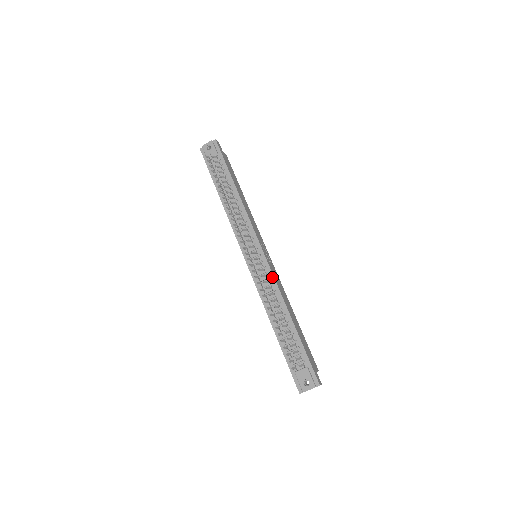
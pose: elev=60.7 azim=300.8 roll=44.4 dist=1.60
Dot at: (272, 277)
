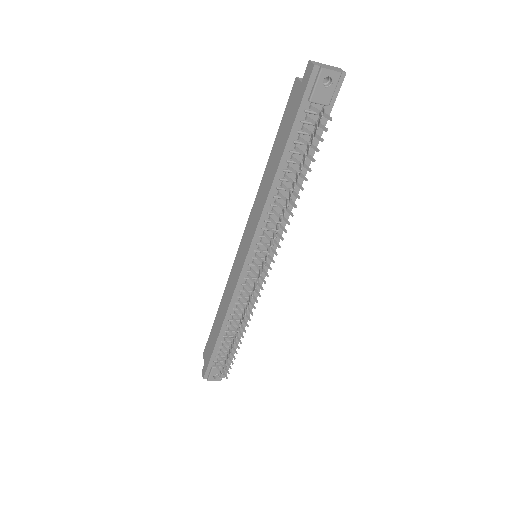
Dot at: (258, 291)
